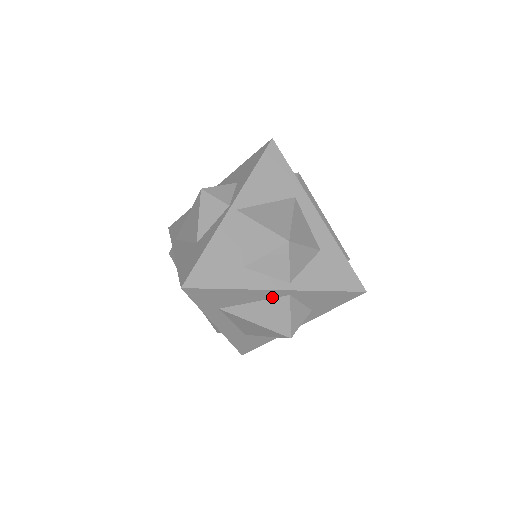
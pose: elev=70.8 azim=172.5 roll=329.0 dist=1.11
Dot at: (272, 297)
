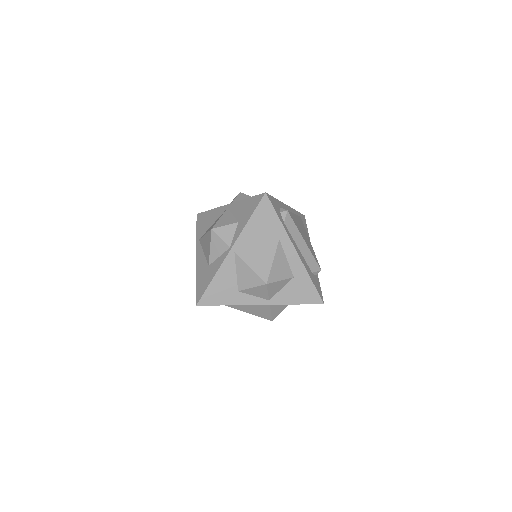
Dot at: (258, 305)
